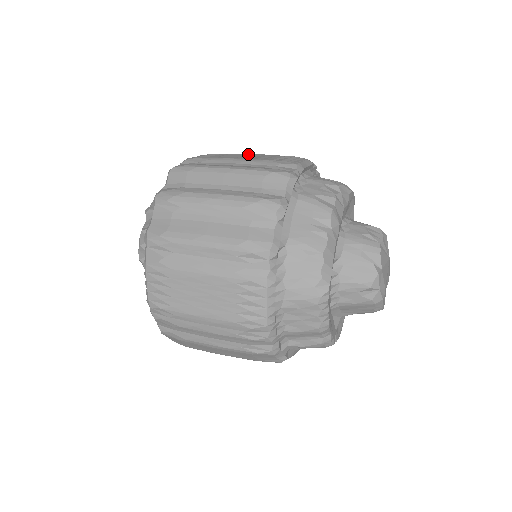
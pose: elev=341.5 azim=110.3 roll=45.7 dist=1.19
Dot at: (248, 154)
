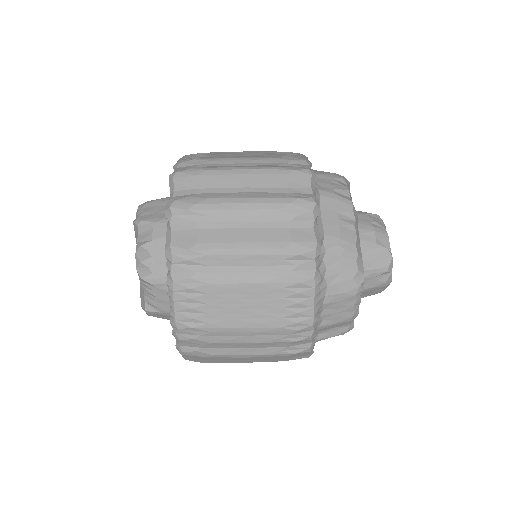
Dot at: (239, 152)
